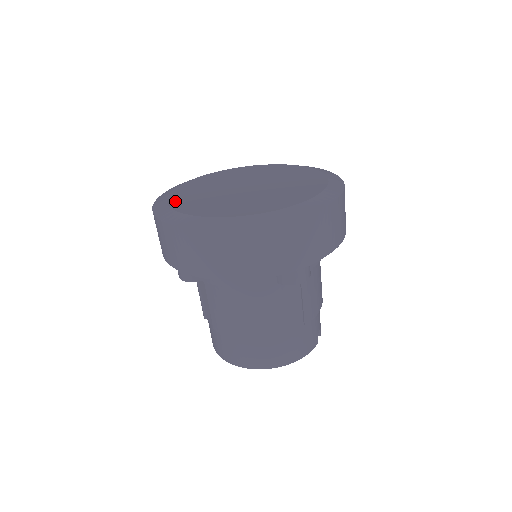
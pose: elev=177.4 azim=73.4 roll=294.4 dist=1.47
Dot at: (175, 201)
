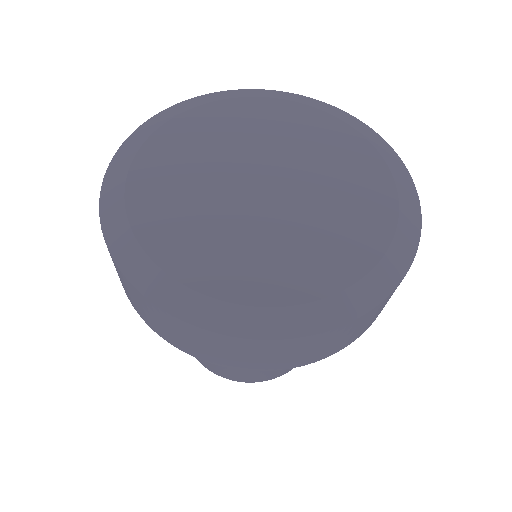
Dot at: (152, 237)
